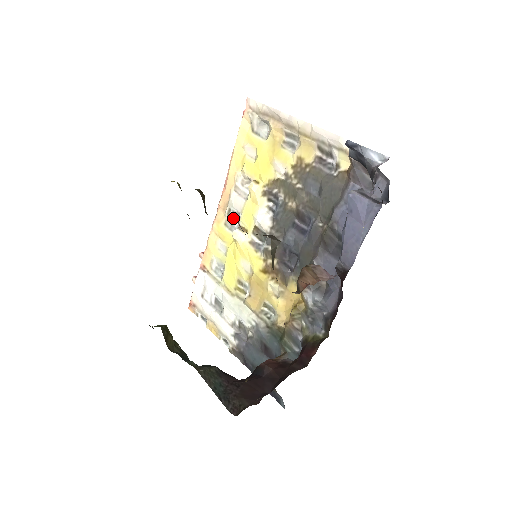
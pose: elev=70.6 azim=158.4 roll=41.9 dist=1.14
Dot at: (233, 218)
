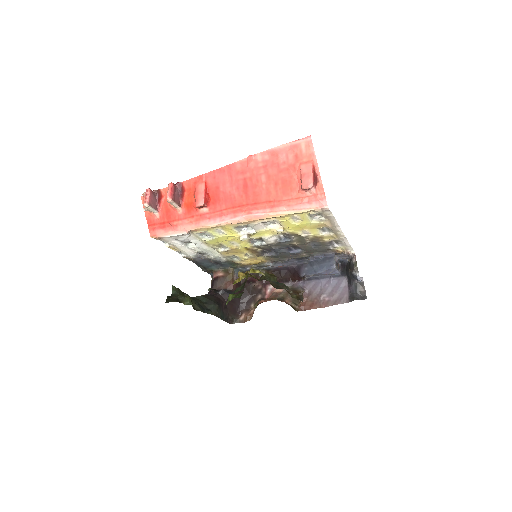
Dot at: occluded
